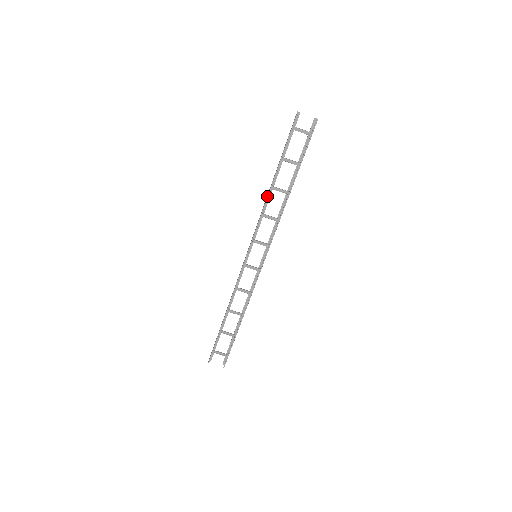
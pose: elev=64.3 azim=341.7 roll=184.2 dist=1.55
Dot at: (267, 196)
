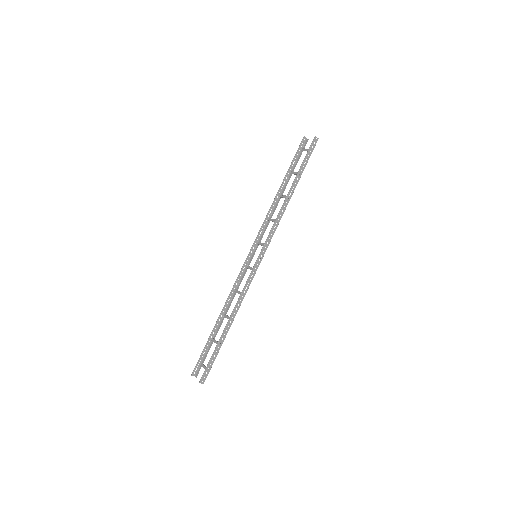
Dot at: occluded
